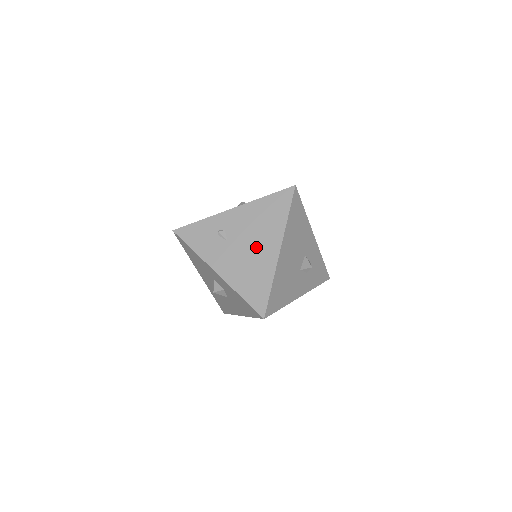
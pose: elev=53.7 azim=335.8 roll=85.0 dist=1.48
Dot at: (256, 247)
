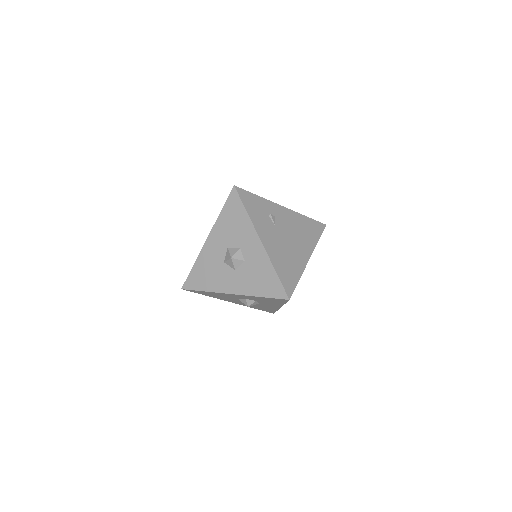
Dot at: (294, 245)
